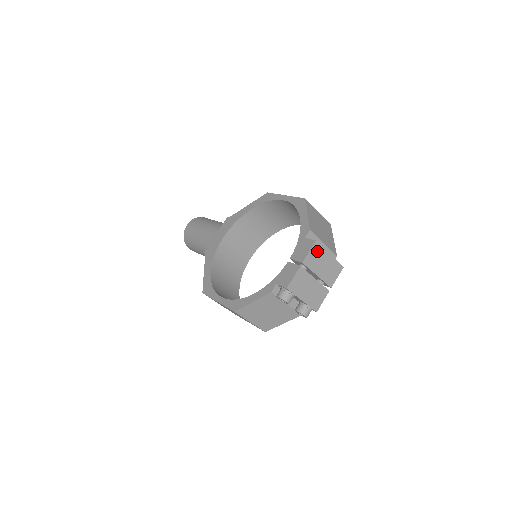
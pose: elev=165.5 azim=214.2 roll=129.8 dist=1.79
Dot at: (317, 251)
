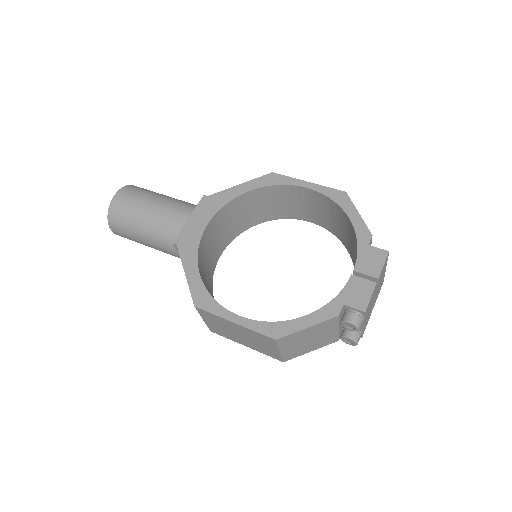
Dot at: (385, 264)
